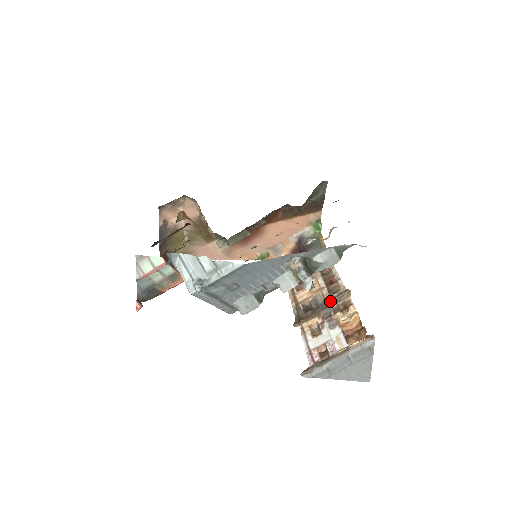
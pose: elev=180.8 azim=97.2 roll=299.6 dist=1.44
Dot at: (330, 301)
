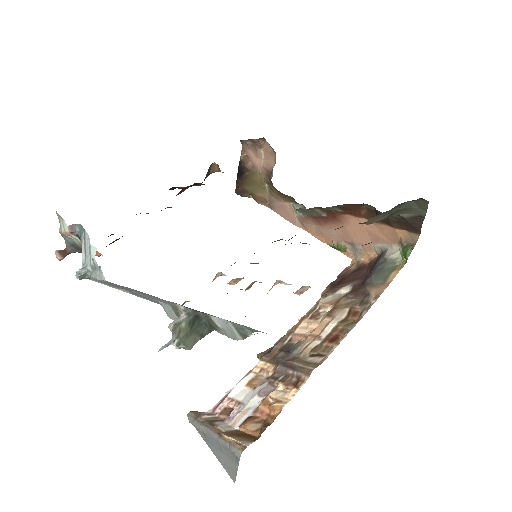
Dot at: (293, 362)
